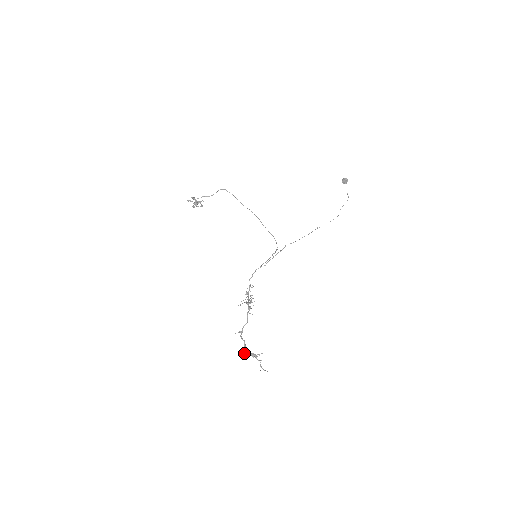
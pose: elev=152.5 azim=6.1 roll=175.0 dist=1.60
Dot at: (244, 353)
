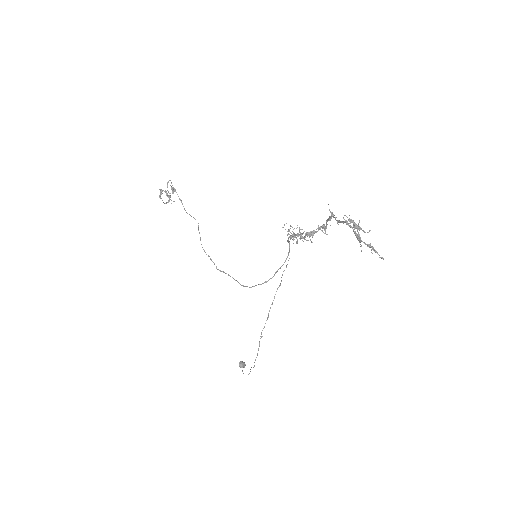
Dot at: (351, 219)
